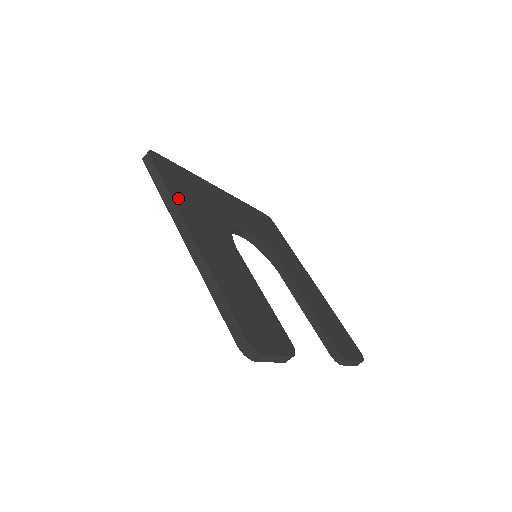
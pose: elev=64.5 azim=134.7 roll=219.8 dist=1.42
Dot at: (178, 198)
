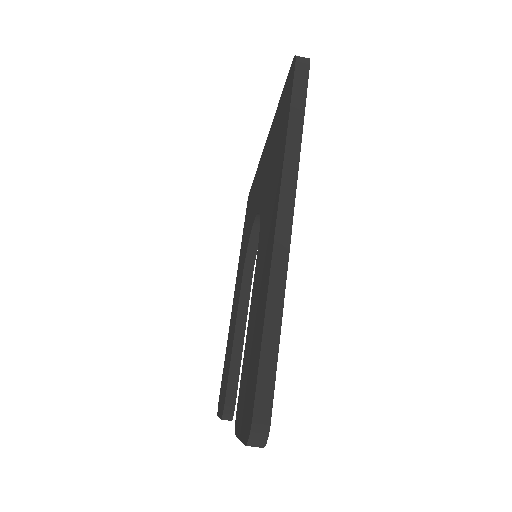
Dot at: occluded
